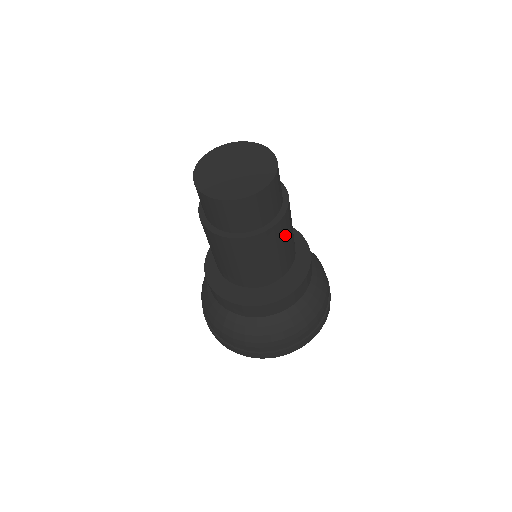
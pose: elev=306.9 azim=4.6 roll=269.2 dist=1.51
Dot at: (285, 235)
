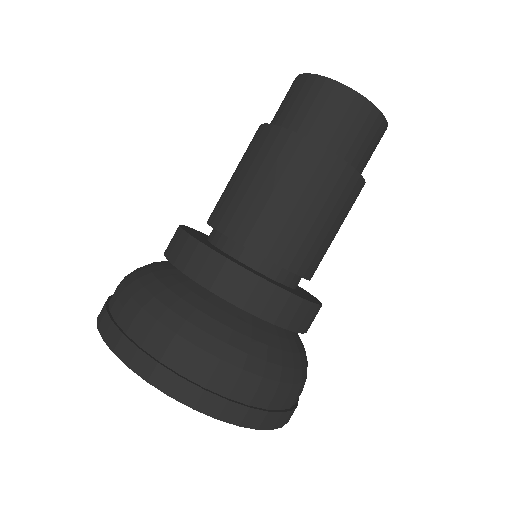
Dot at: occluded
